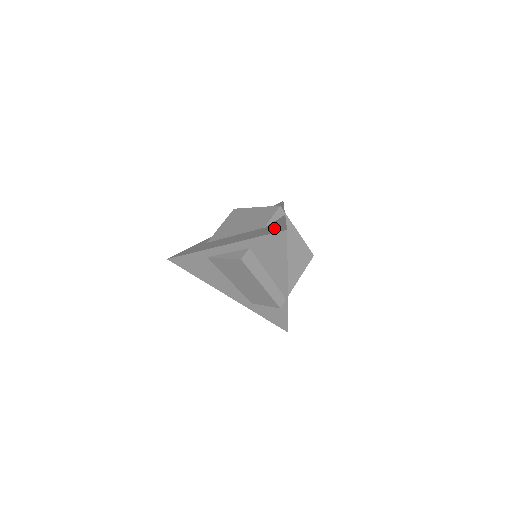
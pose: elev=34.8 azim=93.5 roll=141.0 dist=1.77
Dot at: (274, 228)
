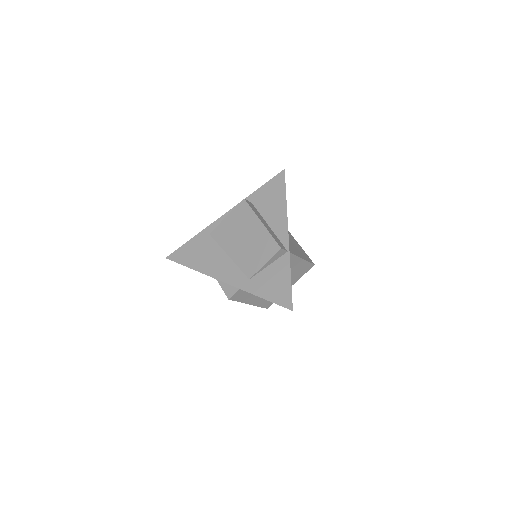
Dot at: occluded
